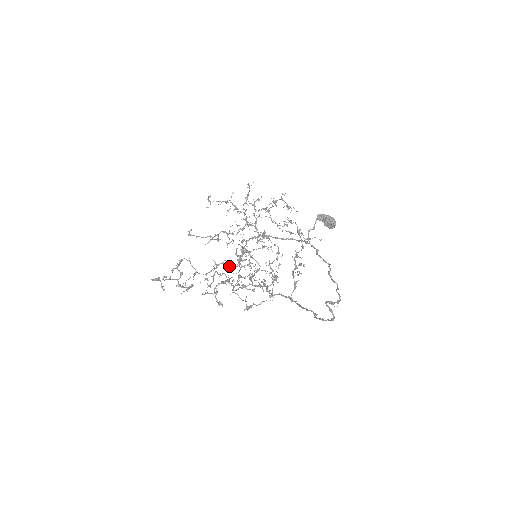
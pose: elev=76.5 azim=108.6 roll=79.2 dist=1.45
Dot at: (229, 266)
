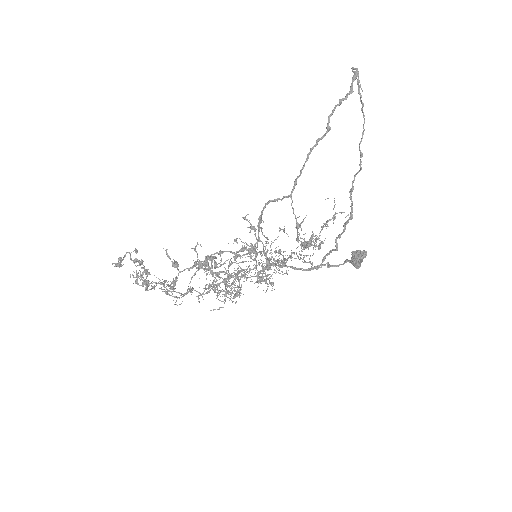
Dot at: (208, 288)
